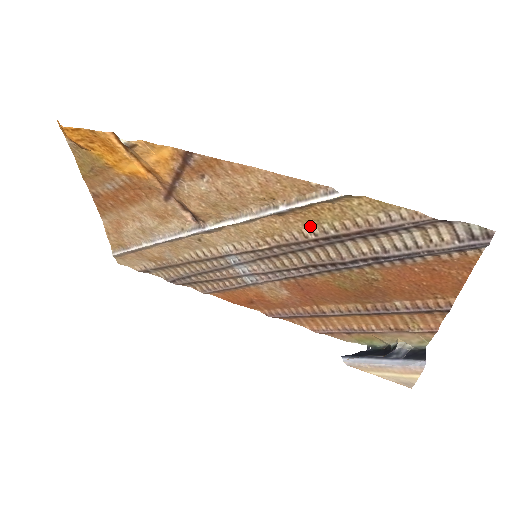
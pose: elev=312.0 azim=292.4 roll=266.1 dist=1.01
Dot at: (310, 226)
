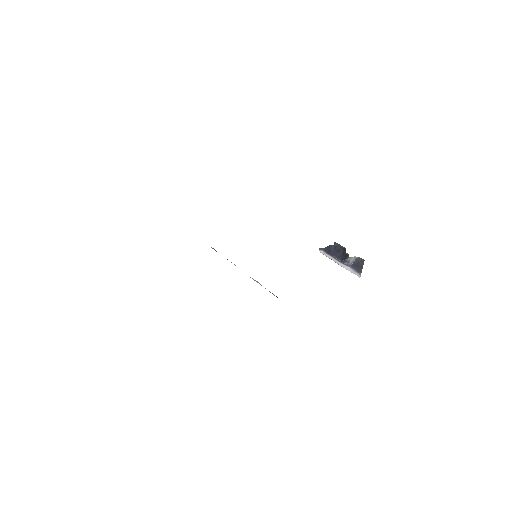
Dot at: occluded
